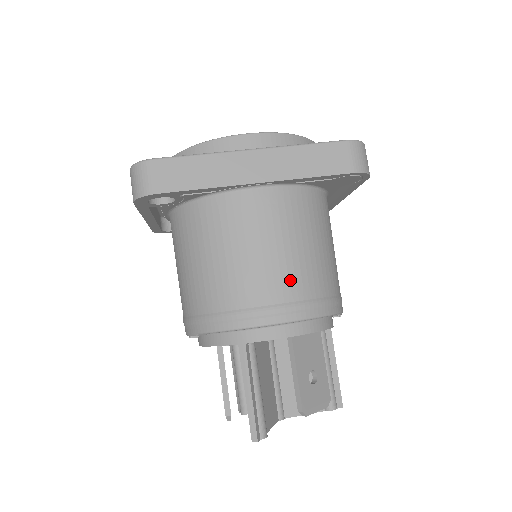
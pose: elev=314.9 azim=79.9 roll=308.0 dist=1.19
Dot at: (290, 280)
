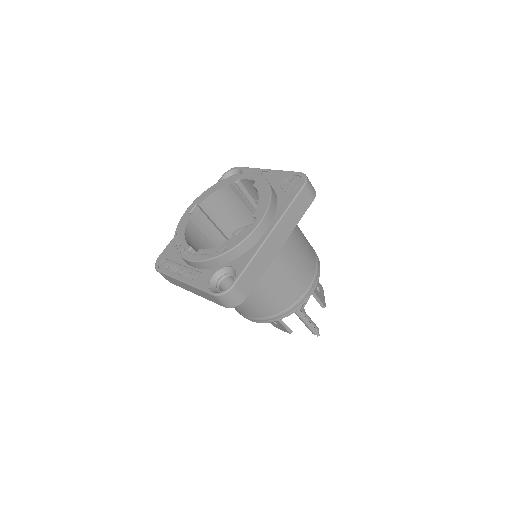
Dot at: (308, 271)
